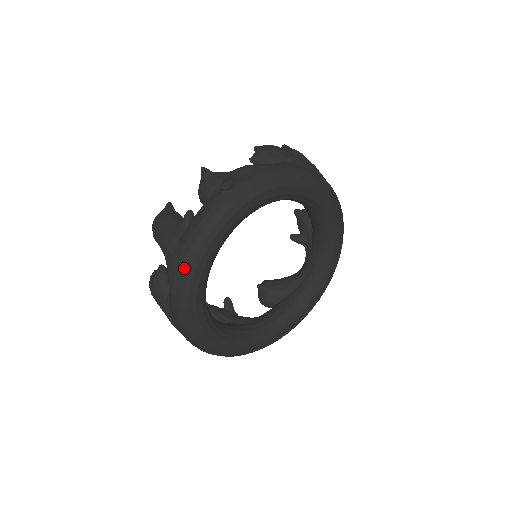
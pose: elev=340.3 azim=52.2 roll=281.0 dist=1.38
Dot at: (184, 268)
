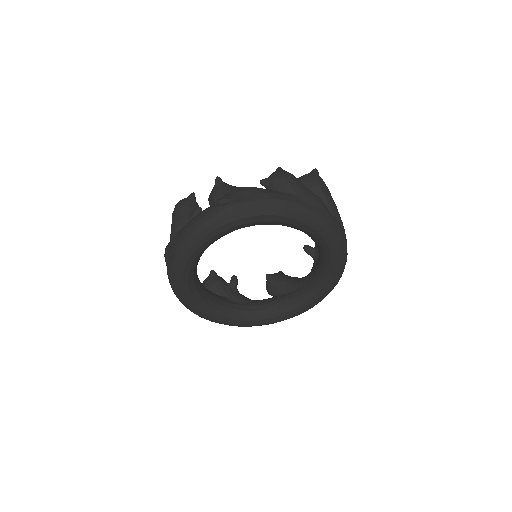
Dot at: (175, 252)
